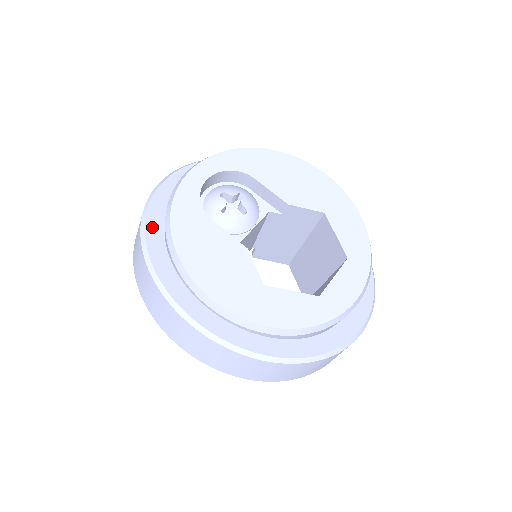
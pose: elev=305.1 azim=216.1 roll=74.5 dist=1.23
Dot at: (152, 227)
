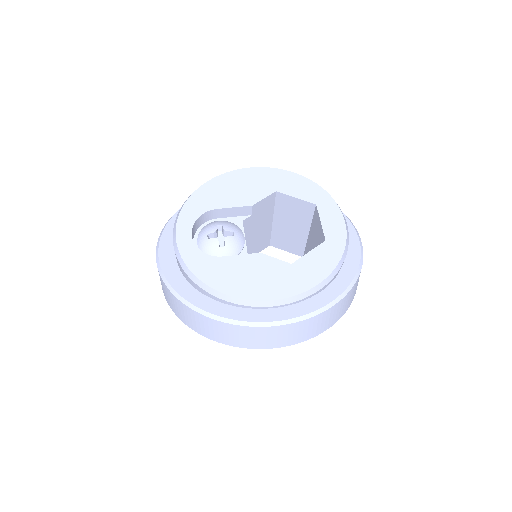
Dot at: (190, 296)
